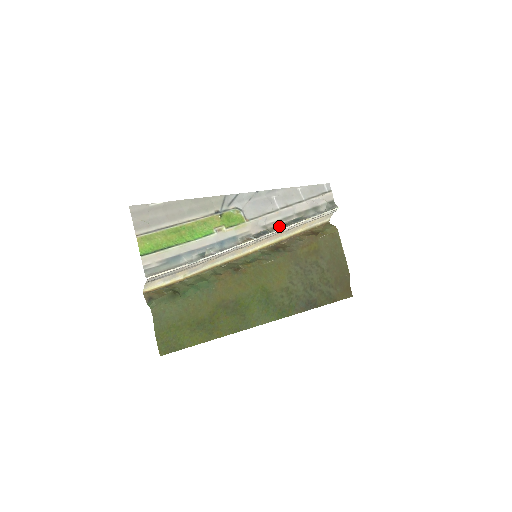
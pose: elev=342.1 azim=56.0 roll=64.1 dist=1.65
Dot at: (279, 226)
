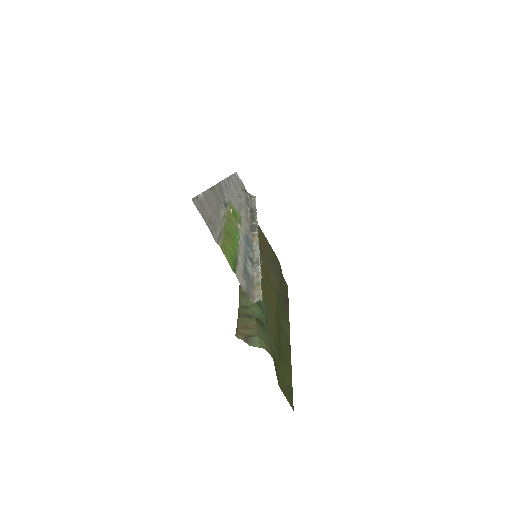
Dot at: (251, 218)
